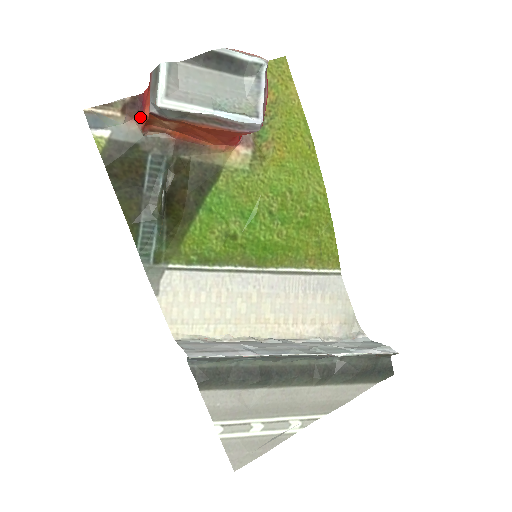
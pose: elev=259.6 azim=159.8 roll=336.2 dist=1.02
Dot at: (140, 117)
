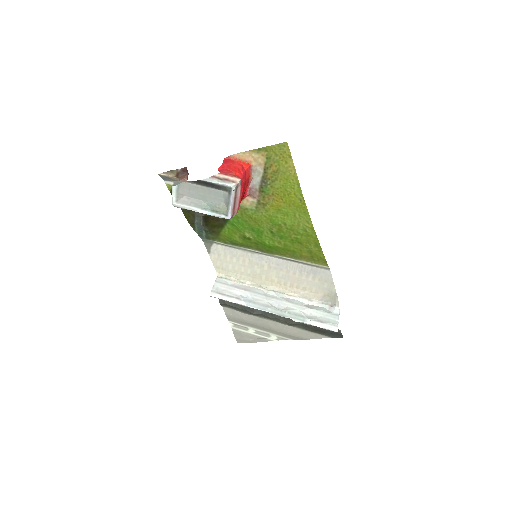
Dot at: (187, 178)
